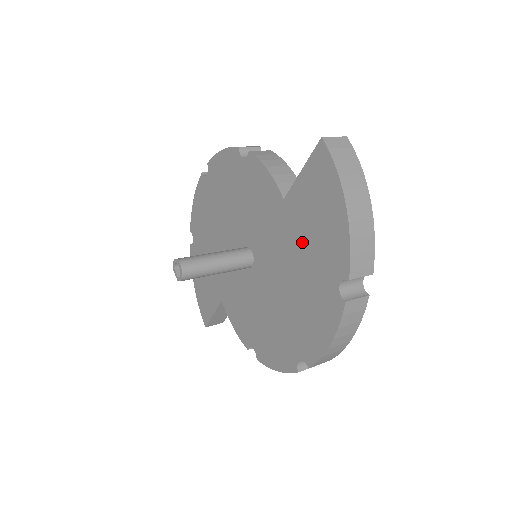
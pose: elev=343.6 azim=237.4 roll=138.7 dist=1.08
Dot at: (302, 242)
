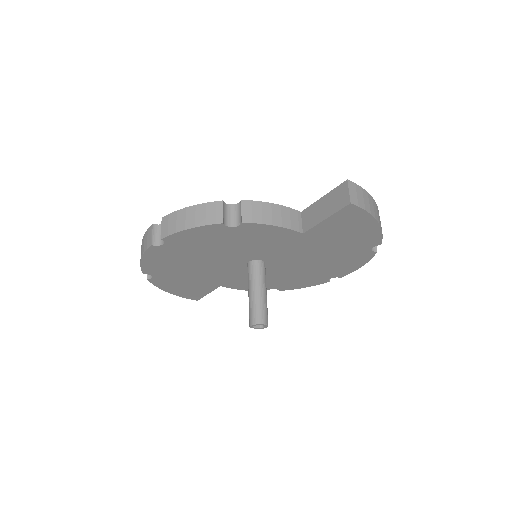
Dot at: (330, 244)
